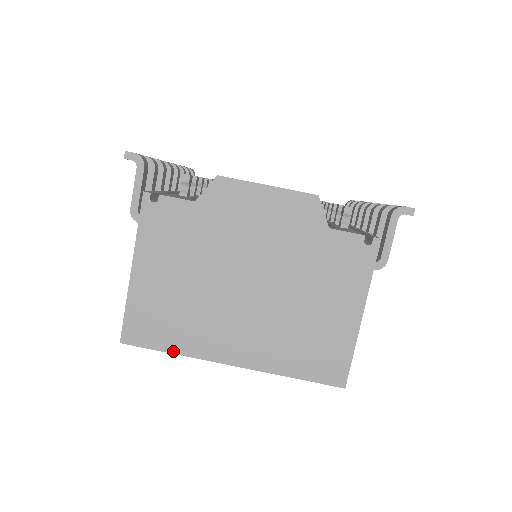
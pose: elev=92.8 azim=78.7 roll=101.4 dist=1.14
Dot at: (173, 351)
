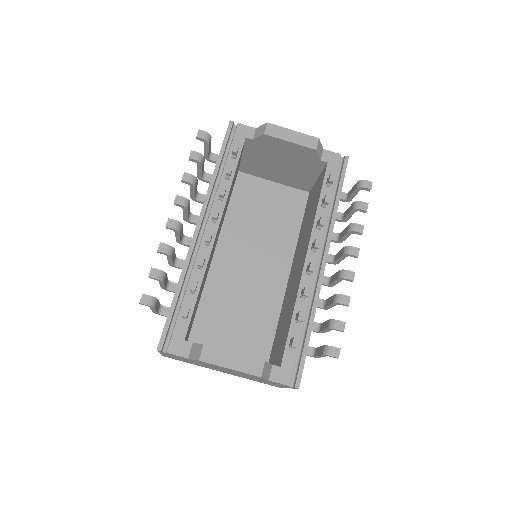
Dot at: occluded
